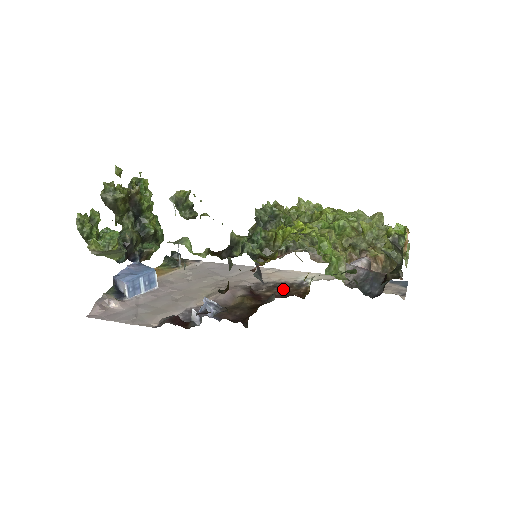
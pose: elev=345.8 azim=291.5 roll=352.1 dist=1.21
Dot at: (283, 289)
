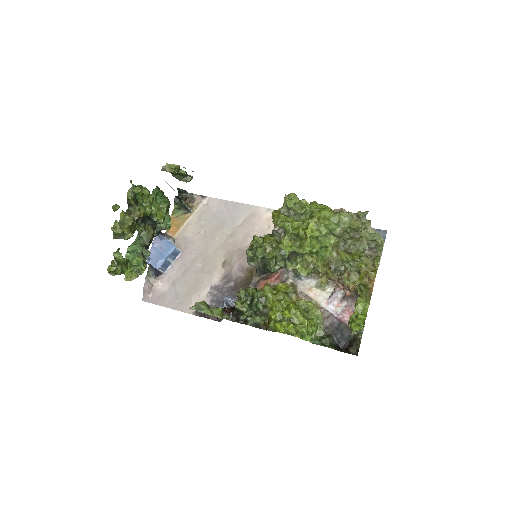
Dot at: occluded
